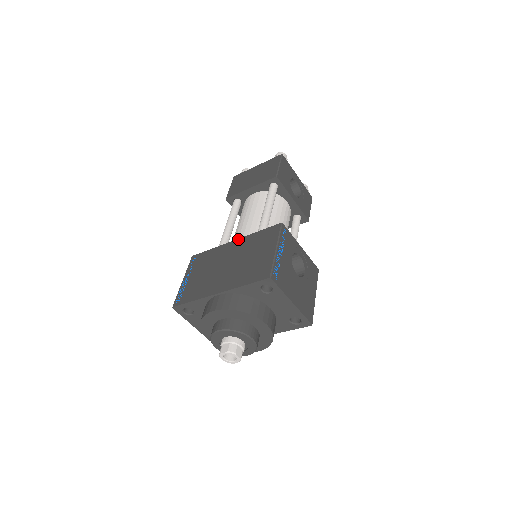
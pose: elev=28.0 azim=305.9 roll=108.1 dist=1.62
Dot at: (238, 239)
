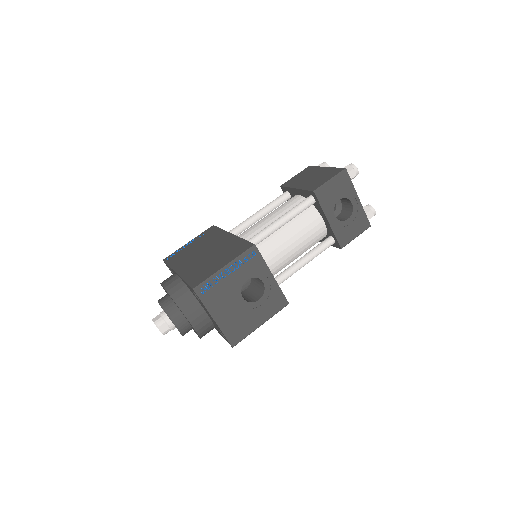
Dot at: (233, 235)
